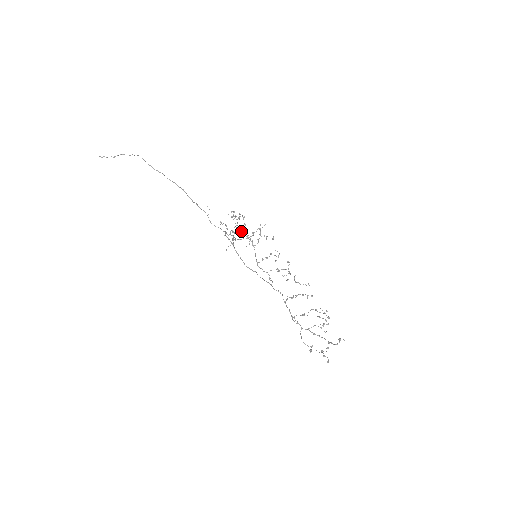
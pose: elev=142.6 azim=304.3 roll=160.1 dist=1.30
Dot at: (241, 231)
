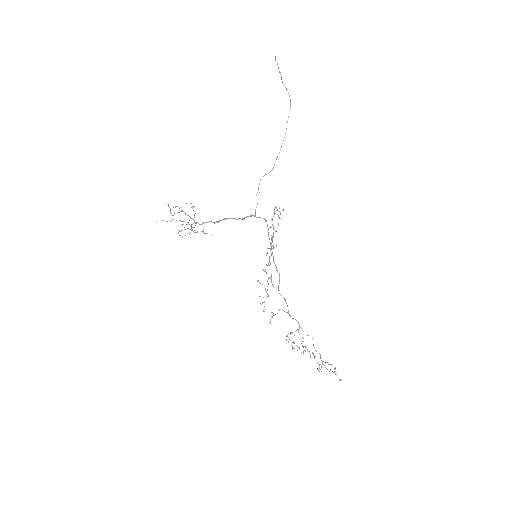
Dot at: occluded
